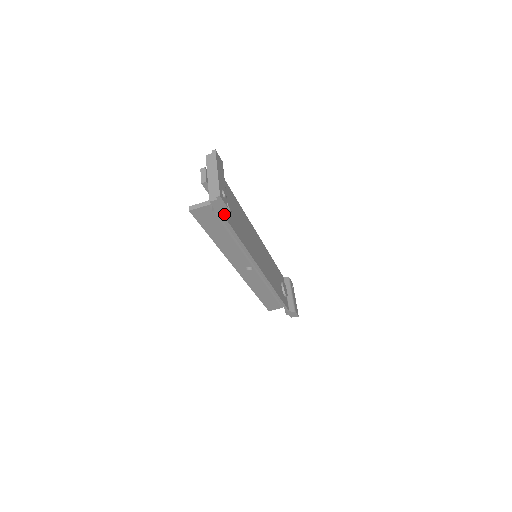
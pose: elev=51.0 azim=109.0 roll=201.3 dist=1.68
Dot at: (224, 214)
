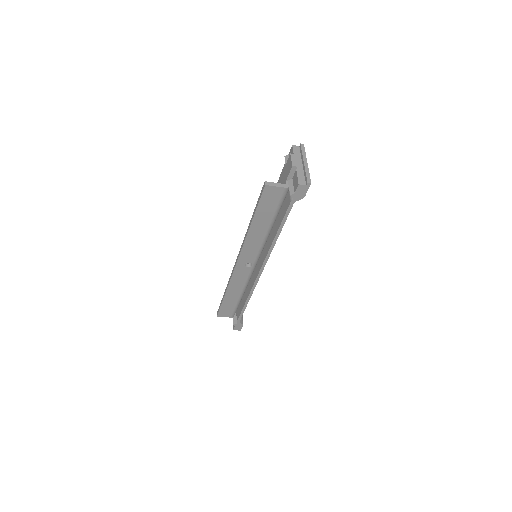
Dot at: (293, 202)
